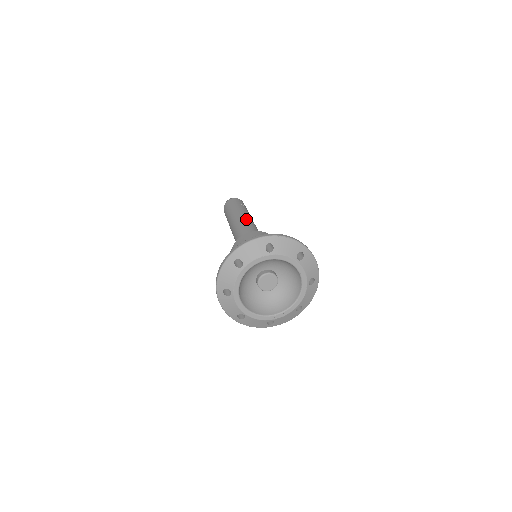
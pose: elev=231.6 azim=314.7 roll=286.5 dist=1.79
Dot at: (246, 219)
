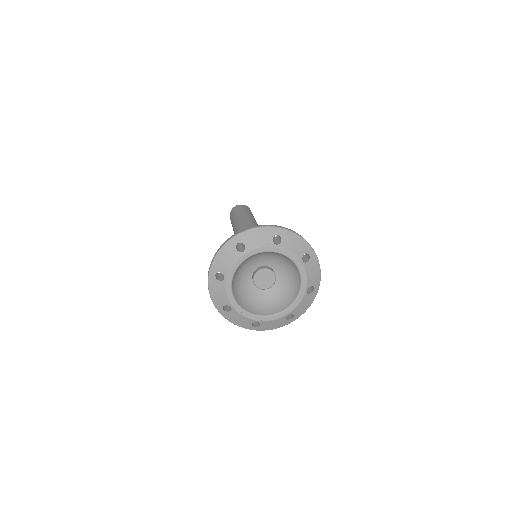
Dot at: (253, 222)
